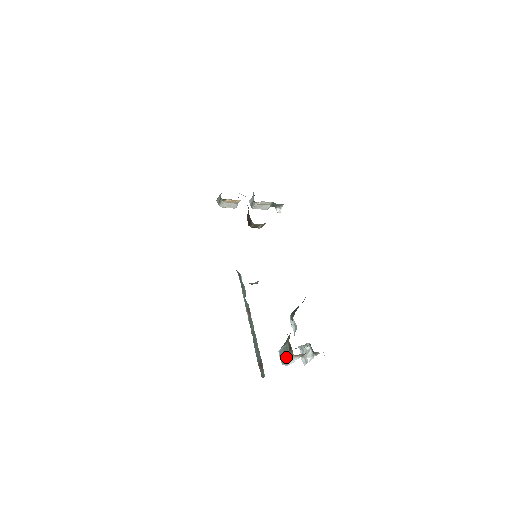
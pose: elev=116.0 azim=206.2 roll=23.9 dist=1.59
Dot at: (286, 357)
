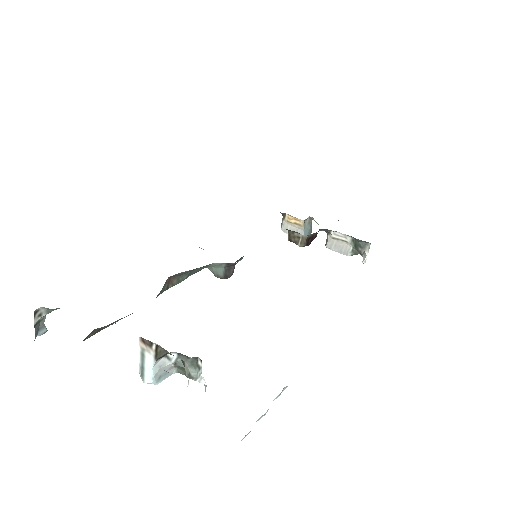
Dot at: occluded
